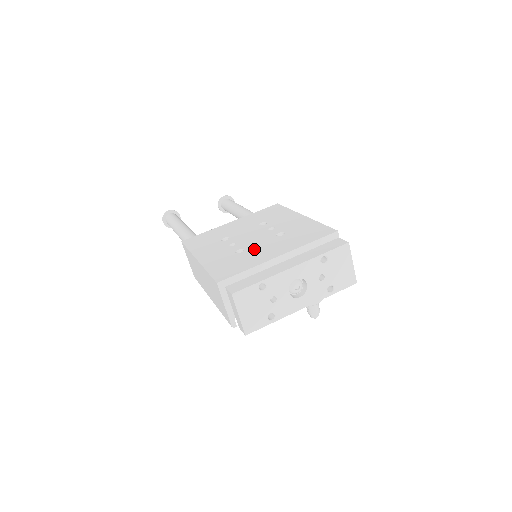
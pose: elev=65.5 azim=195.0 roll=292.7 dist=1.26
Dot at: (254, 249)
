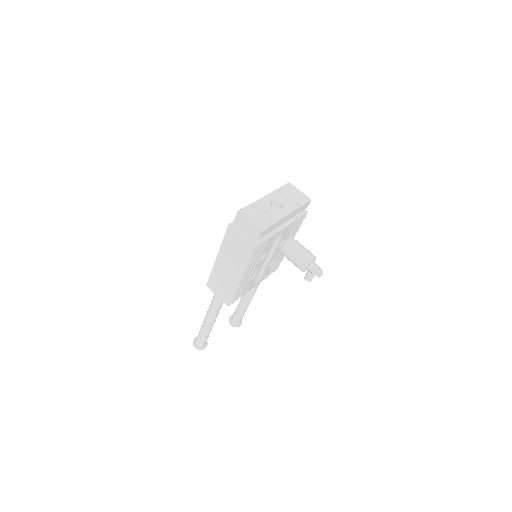
Dot at: occluded
